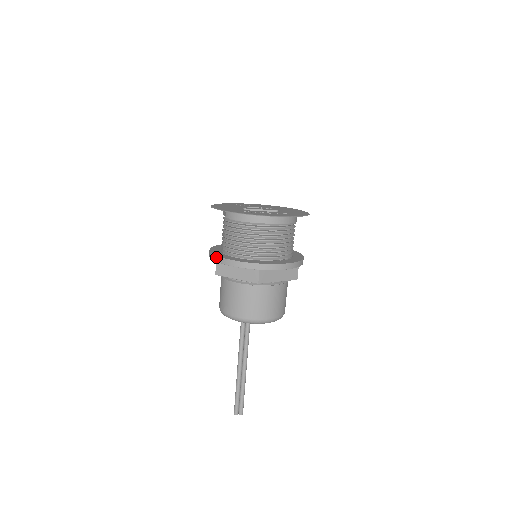
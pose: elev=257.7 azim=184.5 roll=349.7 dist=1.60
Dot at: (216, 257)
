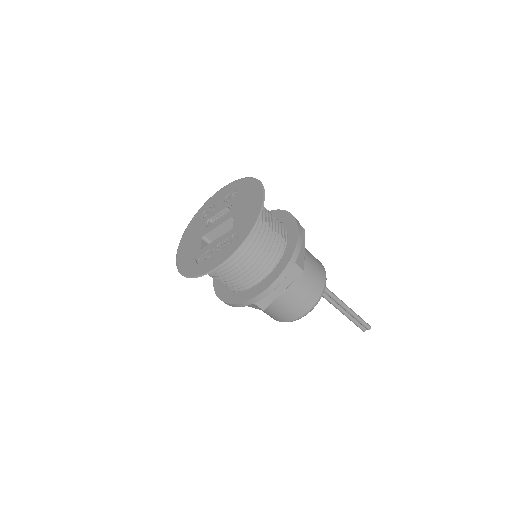
Dot at: (217, 295)
